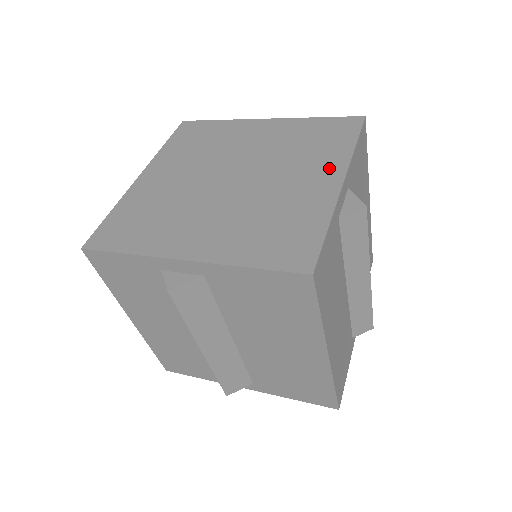
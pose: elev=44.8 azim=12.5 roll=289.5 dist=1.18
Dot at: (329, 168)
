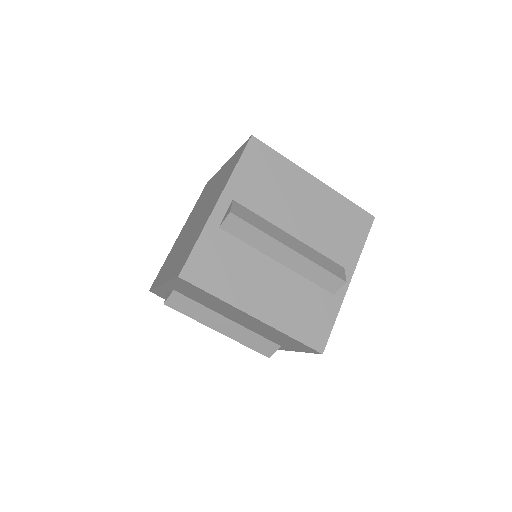
Dot at: (219, 193)
